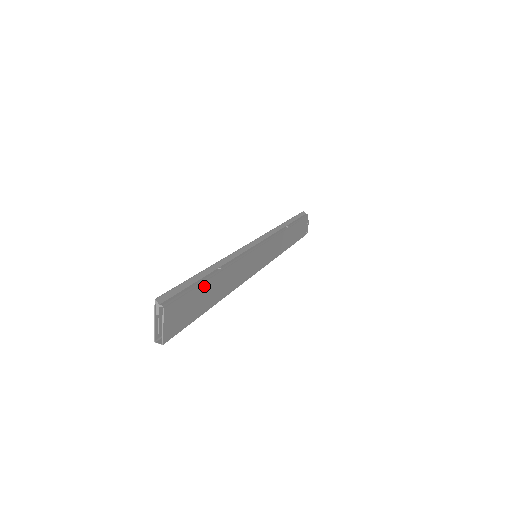
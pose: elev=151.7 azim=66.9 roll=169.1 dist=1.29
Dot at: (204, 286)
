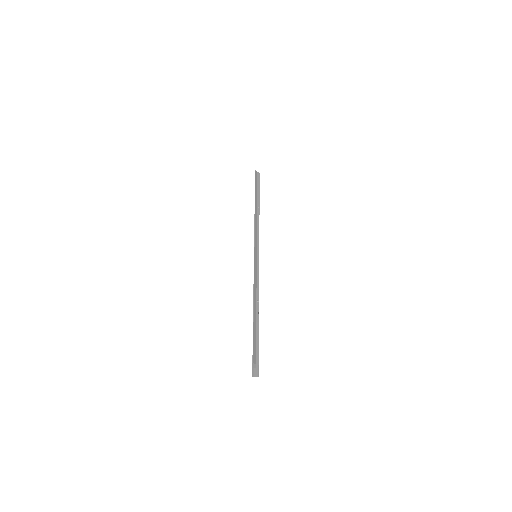
Dot at: occluded
